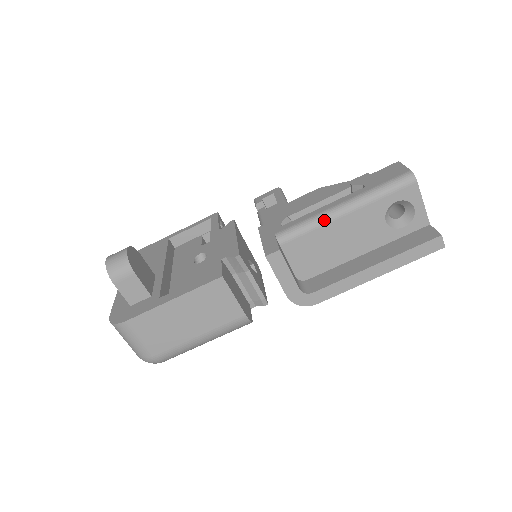
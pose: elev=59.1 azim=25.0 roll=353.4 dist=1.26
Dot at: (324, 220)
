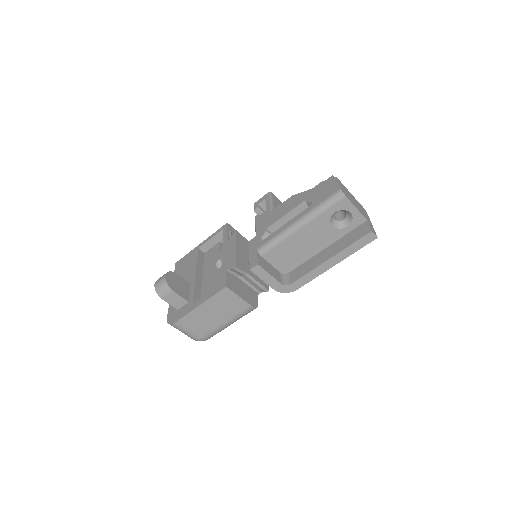
Dot at: (287, 235)
